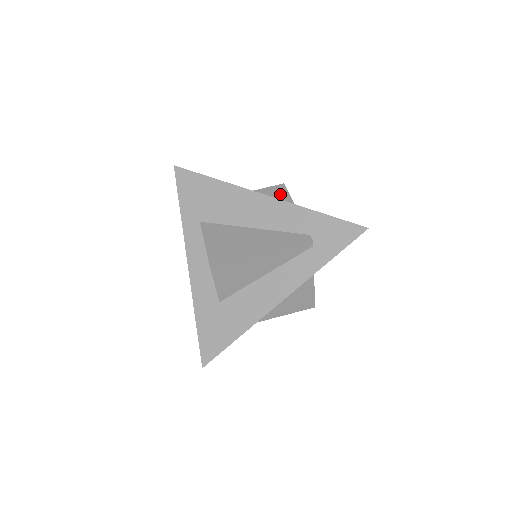
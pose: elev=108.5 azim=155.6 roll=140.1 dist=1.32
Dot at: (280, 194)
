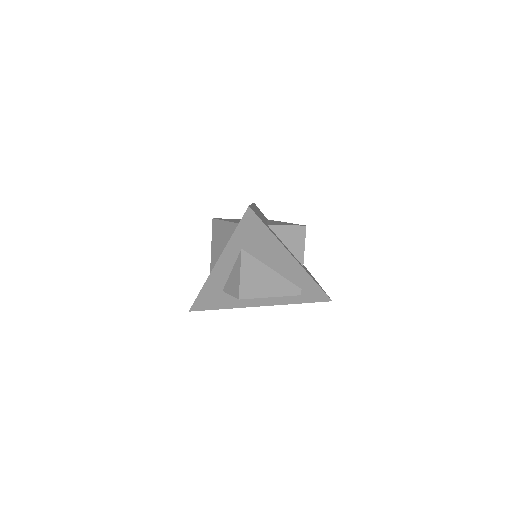
Dot at: (300, 238)
